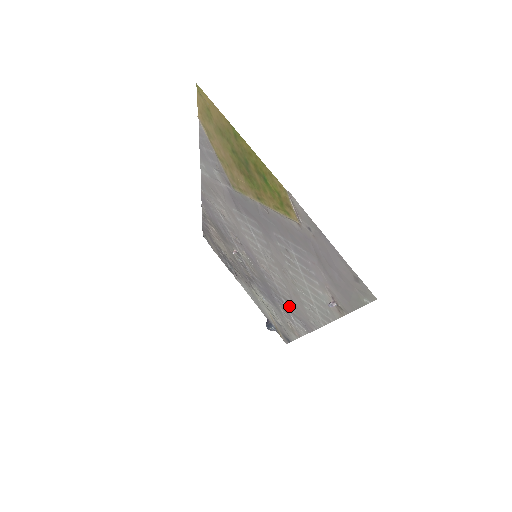
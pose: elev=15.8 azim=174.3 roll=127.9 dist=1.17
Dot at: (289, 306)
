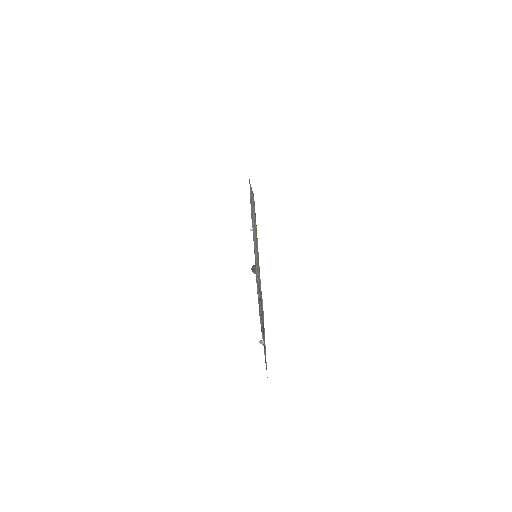
Dot at: occluded
